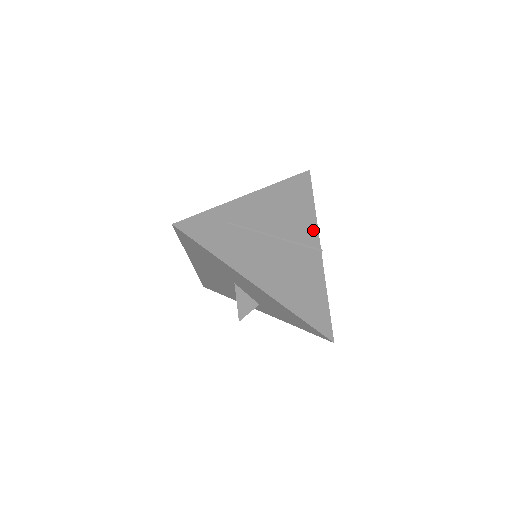
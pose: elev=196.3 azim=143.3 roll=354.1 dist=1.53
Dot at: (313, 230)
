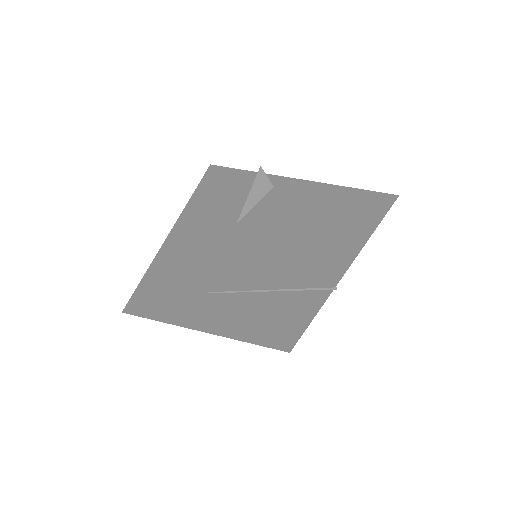
Dot at: (340, 271)
